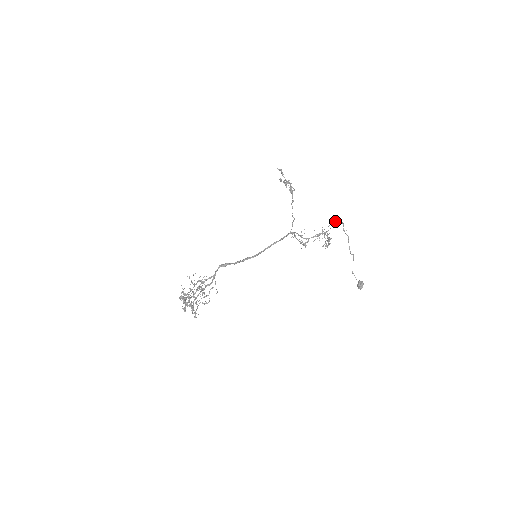
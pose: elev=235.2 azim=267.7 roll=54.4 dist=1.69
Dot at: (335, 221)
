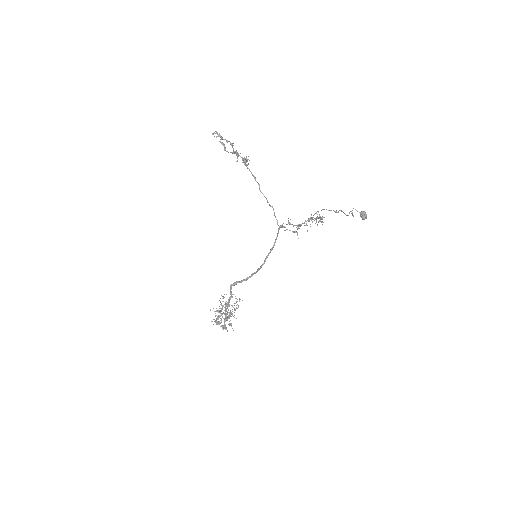
Dot at: occluded
